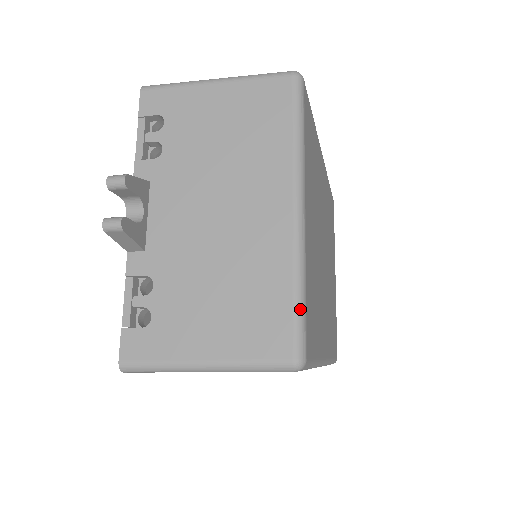
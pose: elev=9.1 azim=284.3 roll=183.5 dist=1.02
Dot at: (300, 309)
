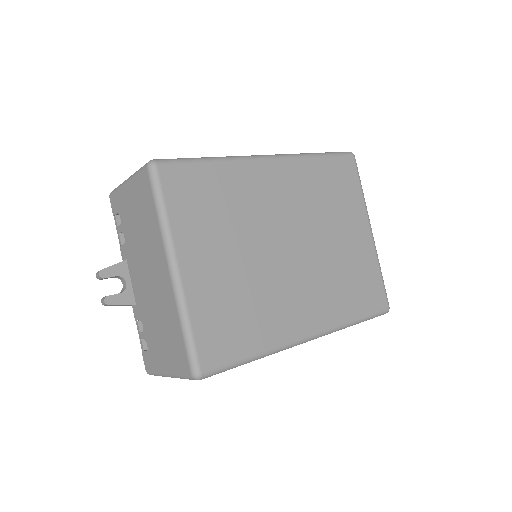
Dot at: (187, 341)
